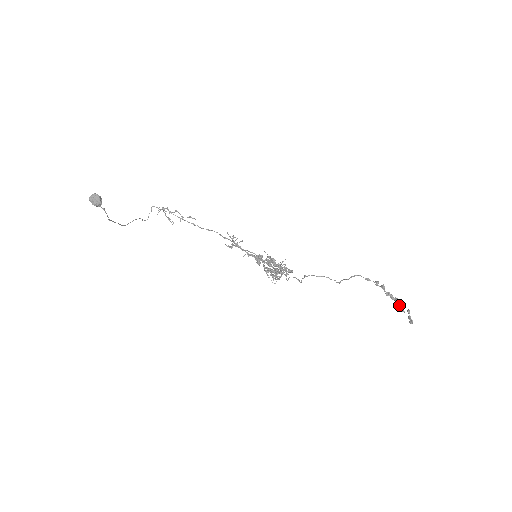
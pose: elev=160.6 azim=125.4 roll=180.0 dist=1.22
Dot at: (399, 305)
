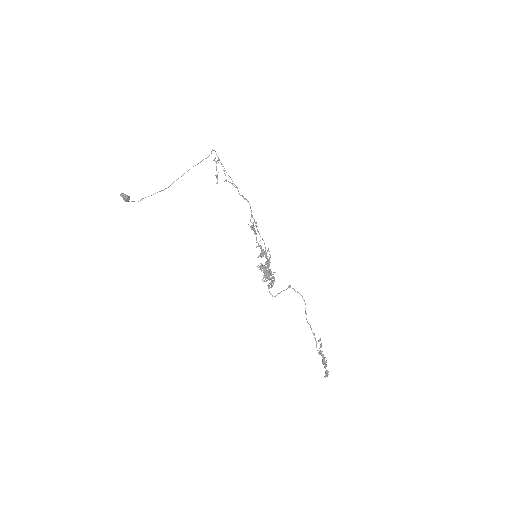
Dot at: (324, 363)
